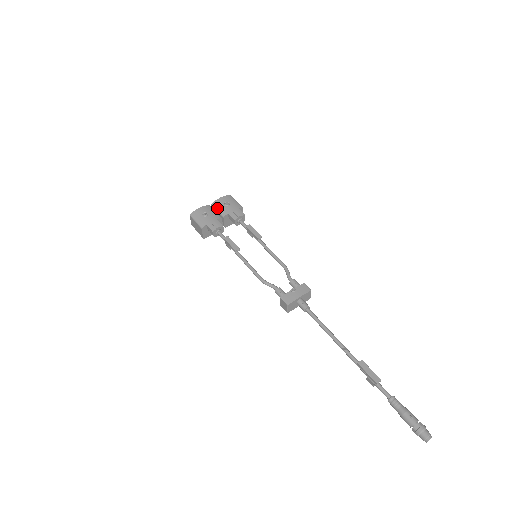
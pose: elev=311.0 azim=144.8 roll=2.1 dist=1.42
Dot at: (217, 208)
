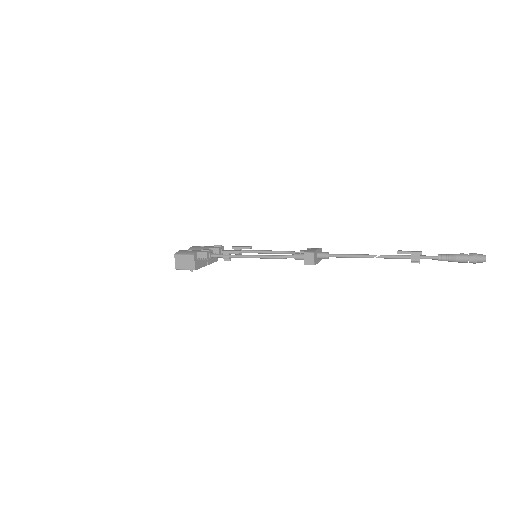
Dot at: (196, 249)
